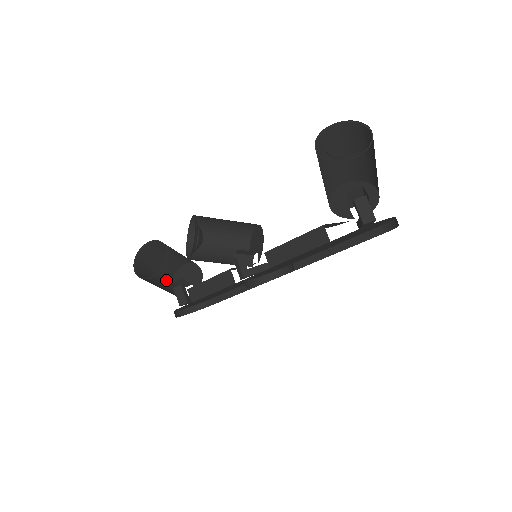
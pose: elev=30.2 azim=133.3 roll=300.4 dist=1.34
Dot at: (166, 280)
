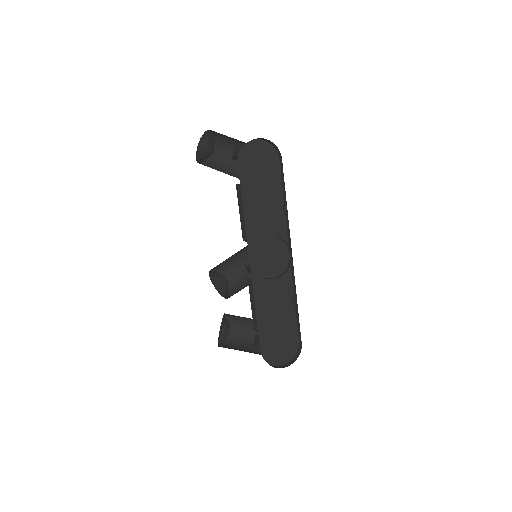
Dot at: occluded
